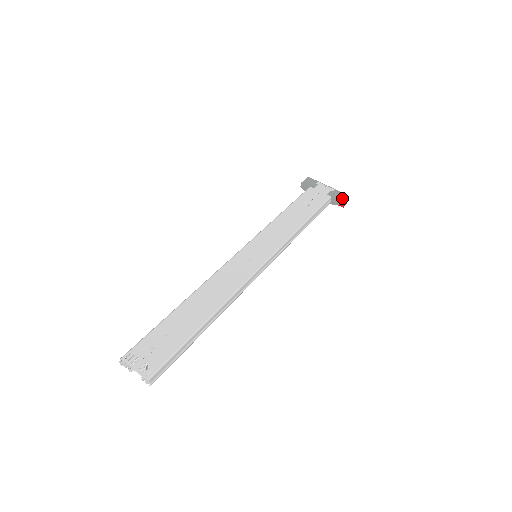
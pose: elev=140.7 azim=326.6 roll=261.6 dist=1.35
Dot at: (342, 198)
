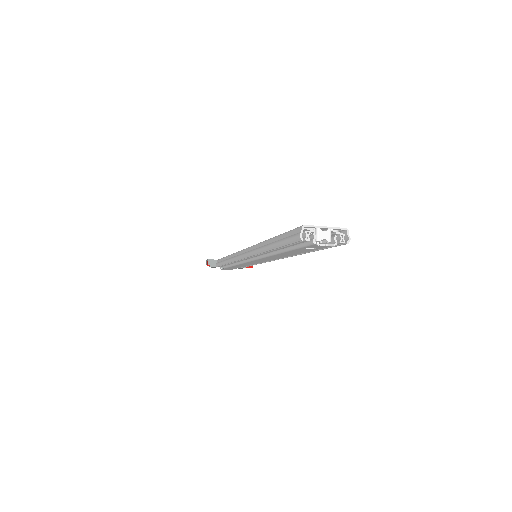
Dot at: occluded
